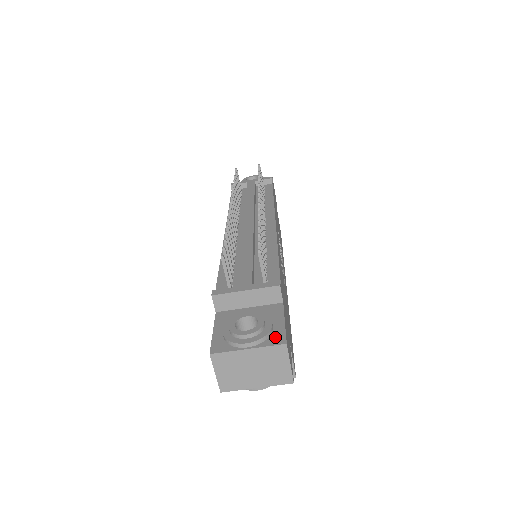
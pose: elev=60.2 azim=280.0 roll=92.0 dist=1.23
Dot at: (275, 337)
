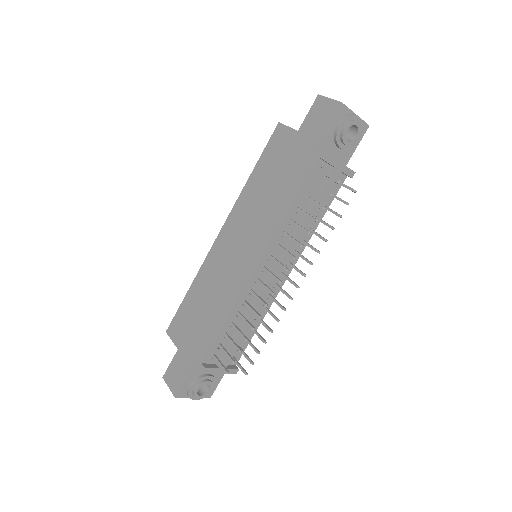
Dot at: occluded
